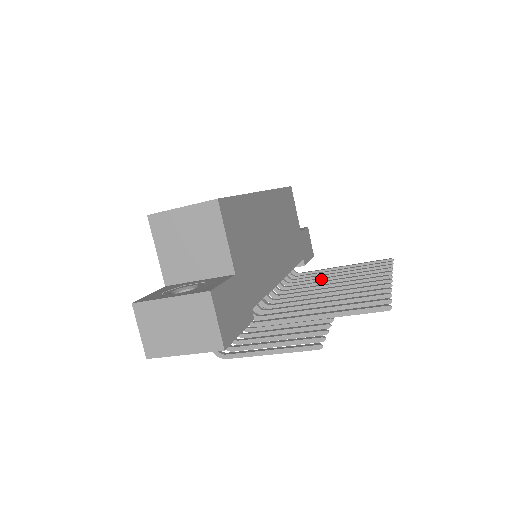
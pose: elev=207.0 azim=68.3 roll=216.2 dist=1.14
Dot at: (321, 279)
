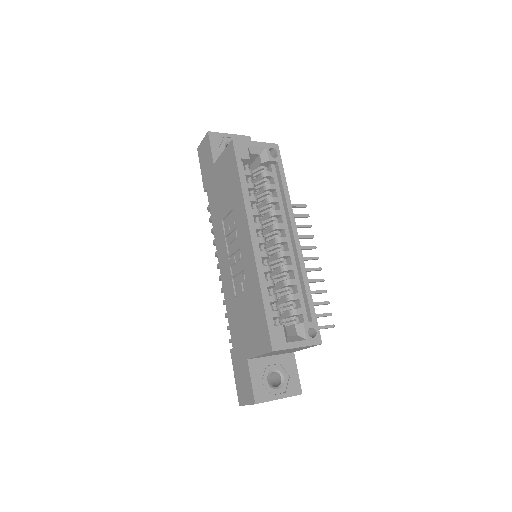
Dot at: occluded
